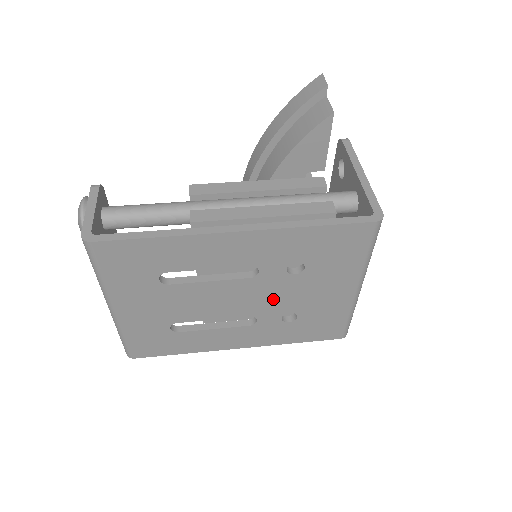
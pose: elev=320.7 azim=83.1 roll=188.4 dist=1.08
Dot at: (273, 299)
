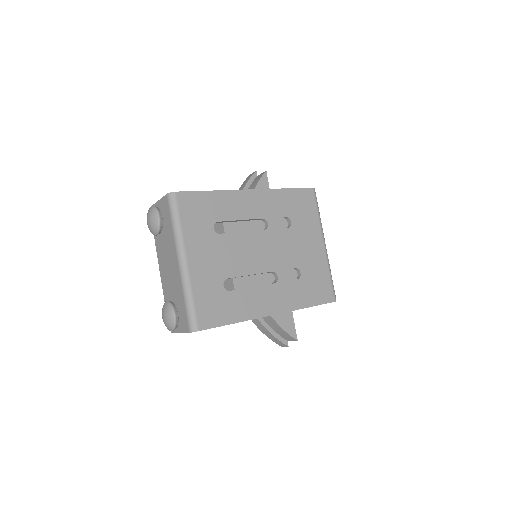
Dot at: (282, 252)
